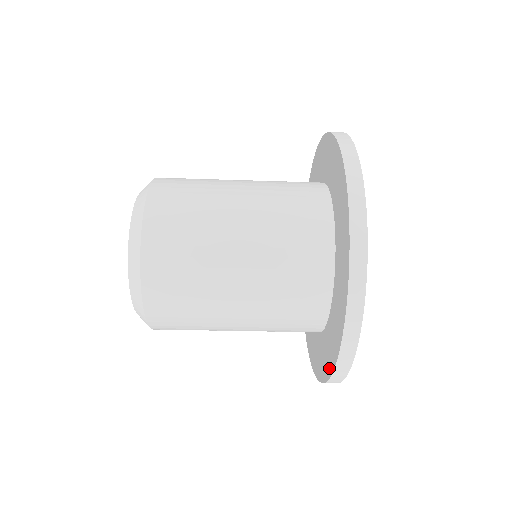
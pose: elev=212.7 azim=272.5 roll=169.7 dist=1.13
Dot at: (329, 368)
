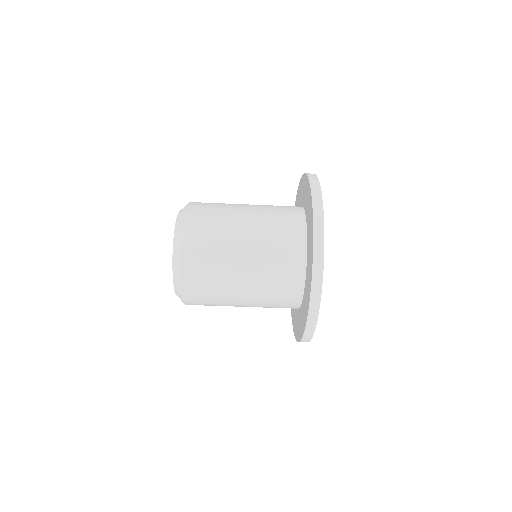
Dot at: (311, 264)
